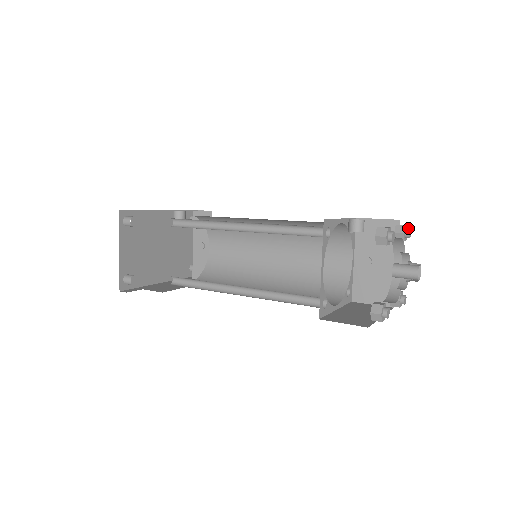
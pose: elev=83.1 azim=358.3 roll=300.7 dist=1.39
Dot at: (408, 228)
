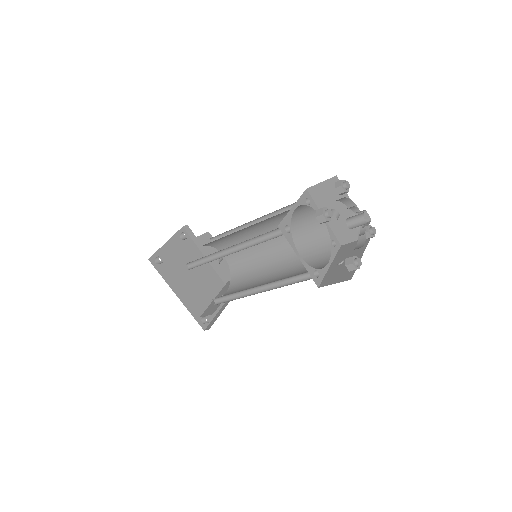
Dot at: (373, 228)
